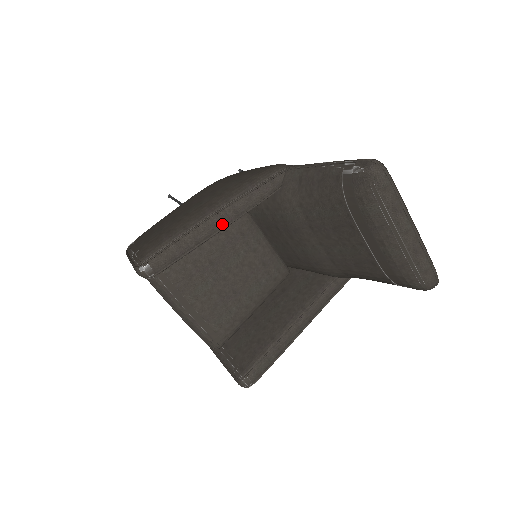
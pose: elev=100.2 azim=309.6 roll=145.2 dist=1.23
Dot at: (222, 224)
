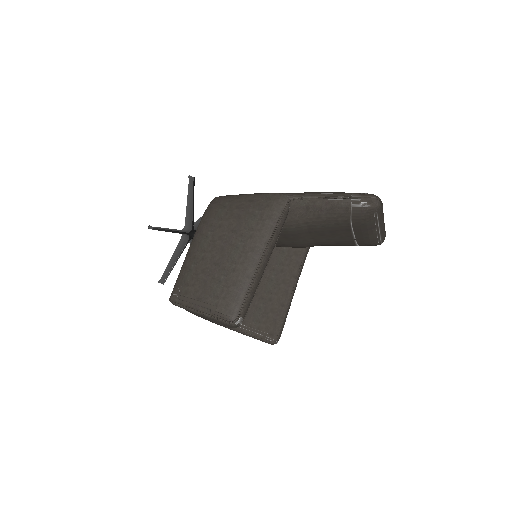
Dot at: (268, 261)
